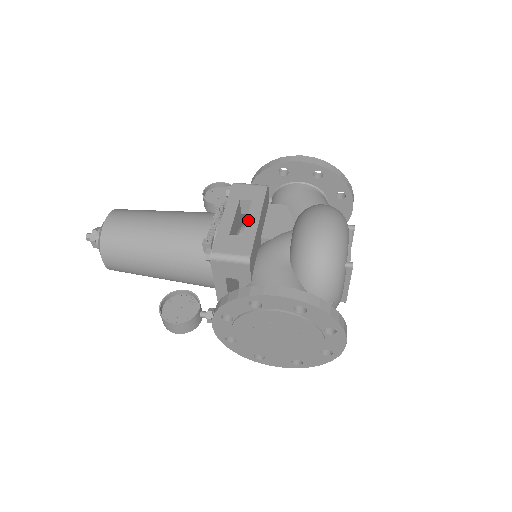
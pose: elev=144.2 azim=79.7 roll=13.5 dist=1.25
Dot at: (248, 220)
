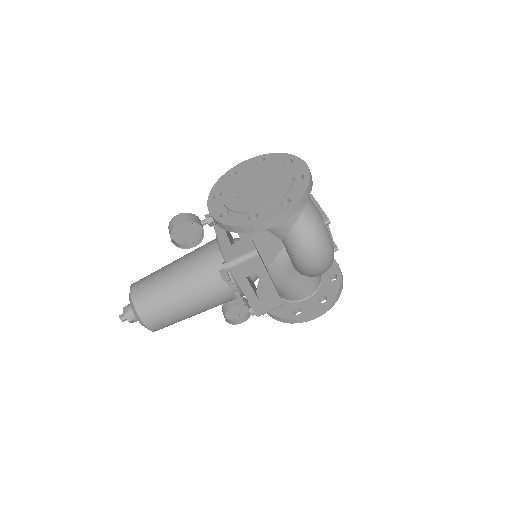
Dot at: (265, 287)
